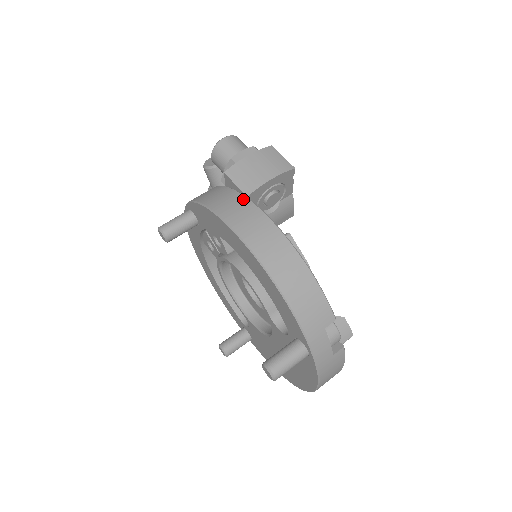
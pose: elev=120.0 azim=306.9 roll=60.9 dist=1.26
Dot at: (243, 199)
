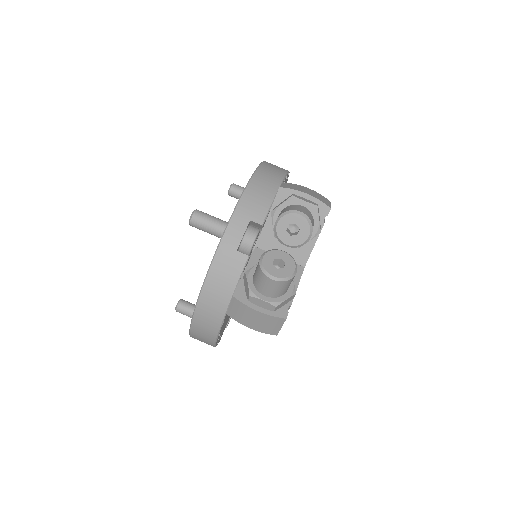
Dot at: (222, 314)
